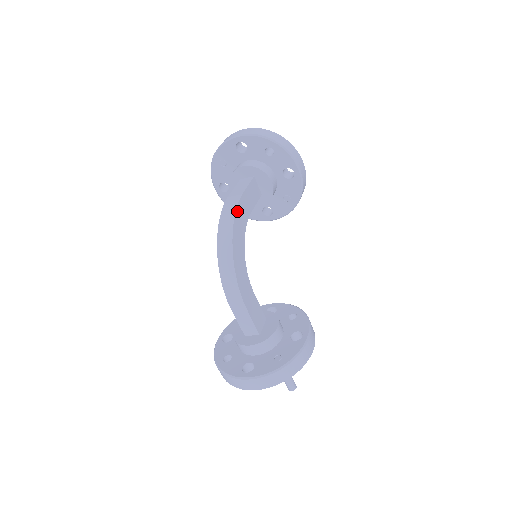
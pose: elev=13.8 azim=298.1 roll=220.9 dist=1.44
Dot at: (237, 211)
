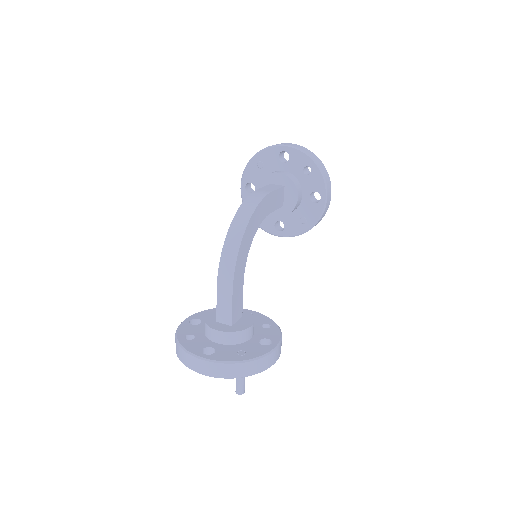
Dot at: (261, 203)
